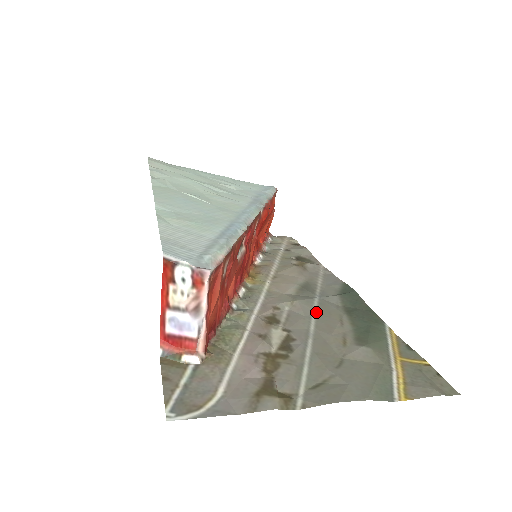
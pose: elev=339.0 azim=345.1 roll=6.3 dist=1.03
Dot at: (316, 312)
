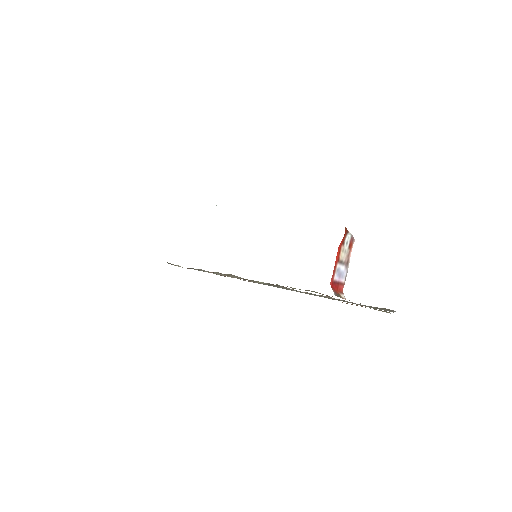
Dot at: occluded
